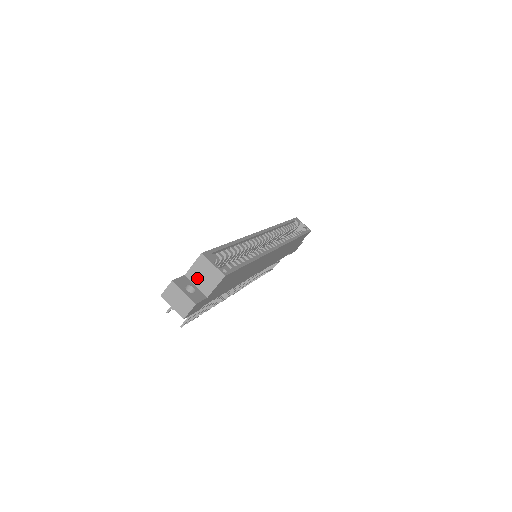
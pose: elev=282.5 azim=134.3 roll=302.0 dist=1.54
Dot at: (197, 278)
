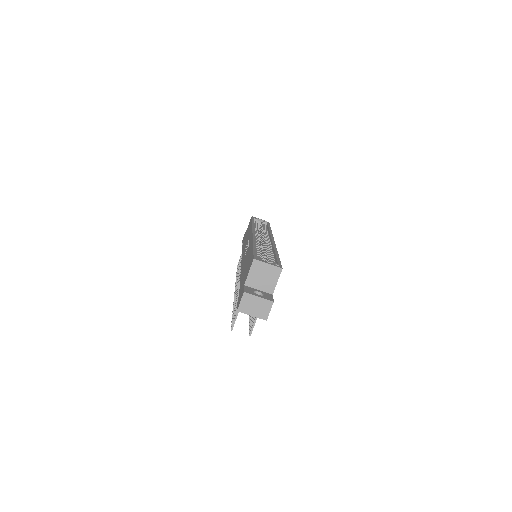
Dot at: (257, 282)
